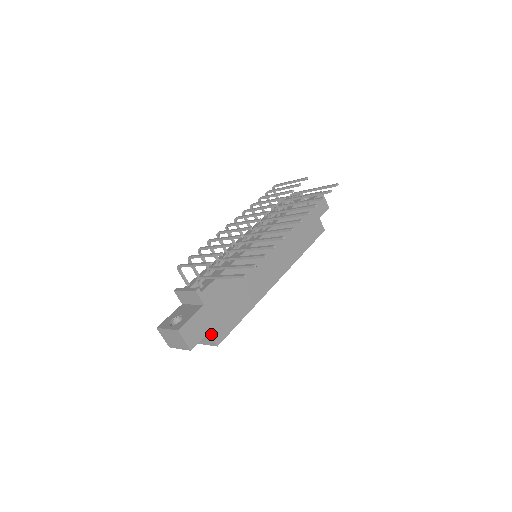
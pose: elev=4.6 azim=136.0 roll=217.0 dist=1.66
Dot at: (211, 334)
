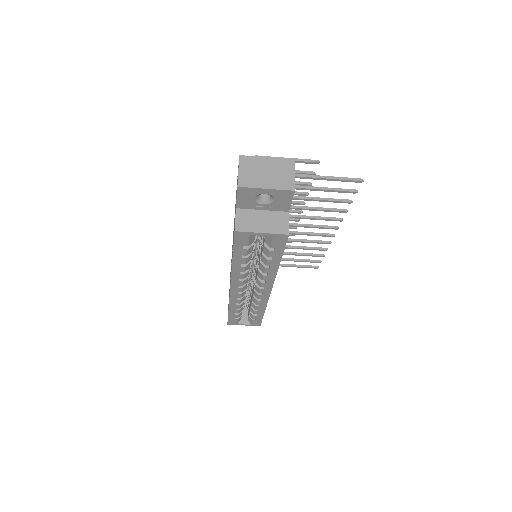
Dot at: (288, 217)
